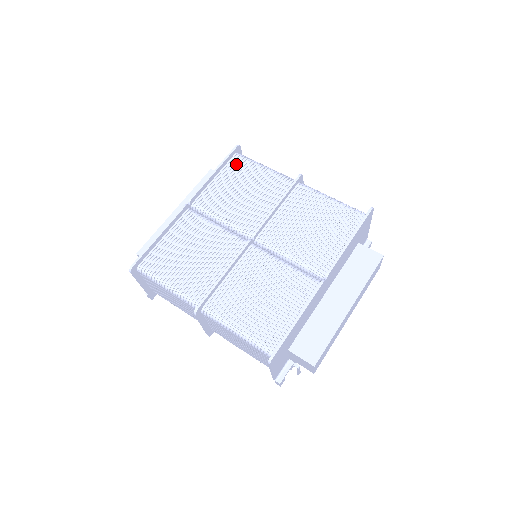
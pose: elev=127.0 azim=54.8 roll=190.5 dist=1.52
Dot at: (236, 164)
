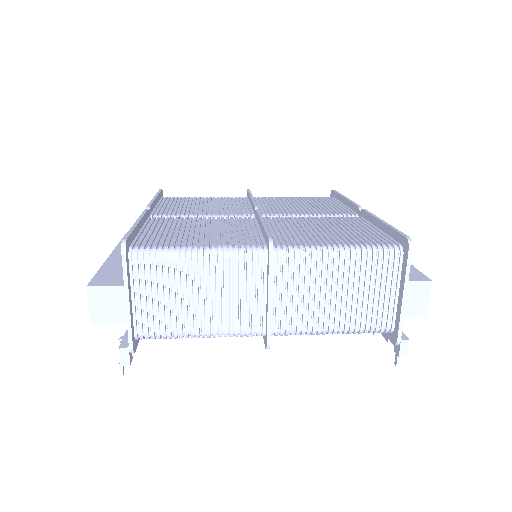
Dot at: (171, 199)
